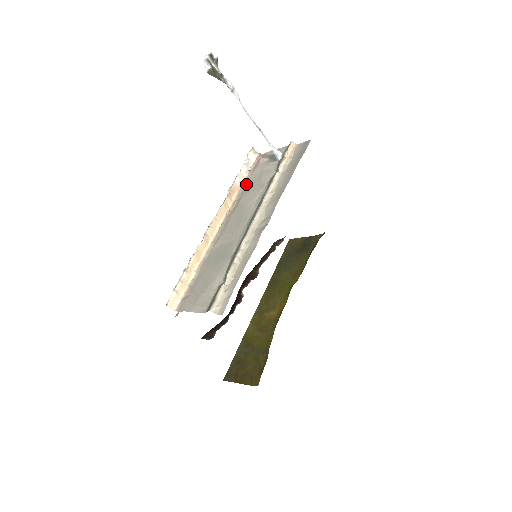
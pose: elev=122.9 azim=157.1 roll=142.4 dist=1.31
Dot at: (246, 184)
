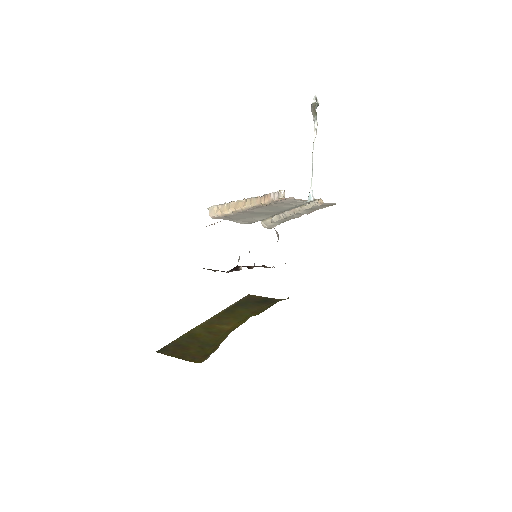
Dot at: (277, 202)
